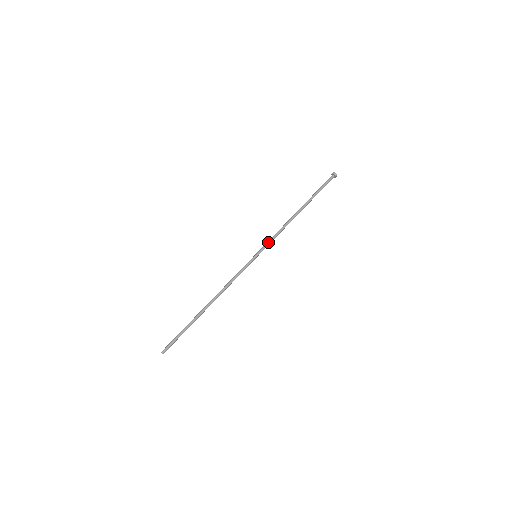
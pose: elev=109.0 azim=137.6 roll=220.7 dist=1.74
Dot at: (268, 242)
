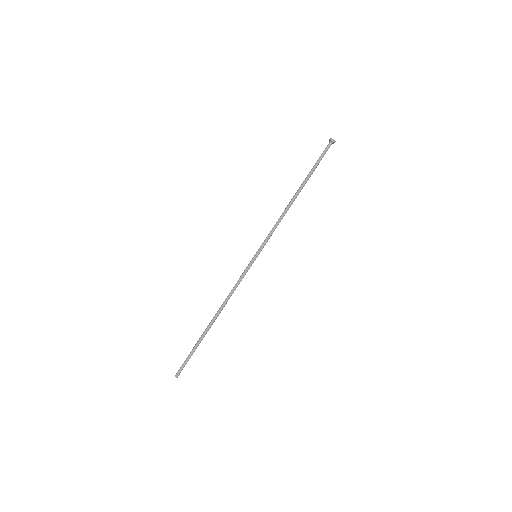
Dot at: (266, 238)
